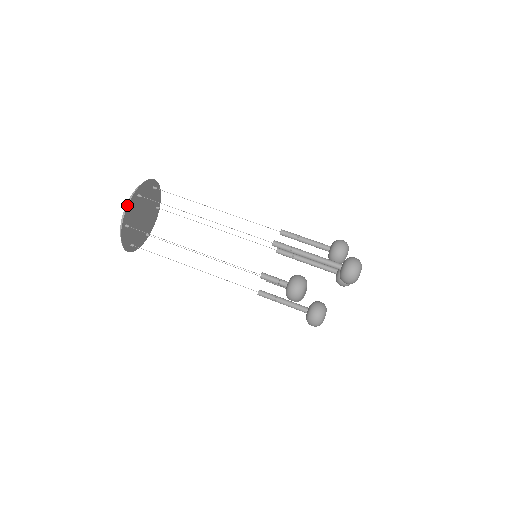
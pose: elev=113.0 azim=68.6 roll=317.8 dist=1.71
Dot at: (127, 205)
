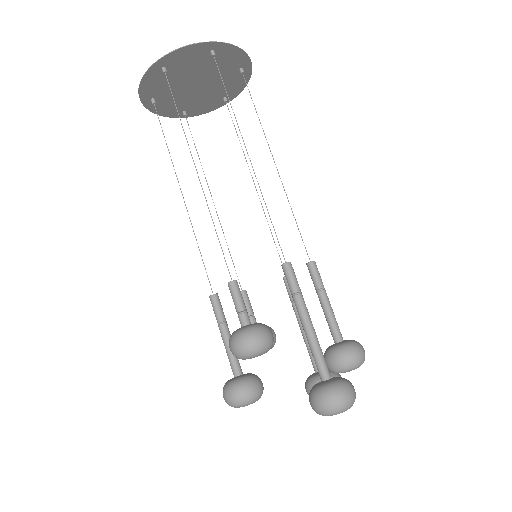
Dot at: occluded
